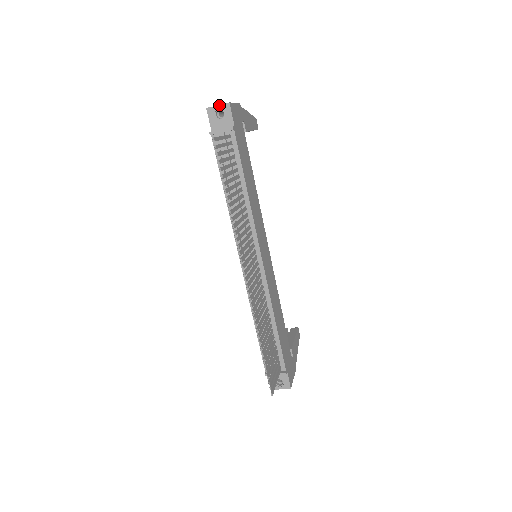
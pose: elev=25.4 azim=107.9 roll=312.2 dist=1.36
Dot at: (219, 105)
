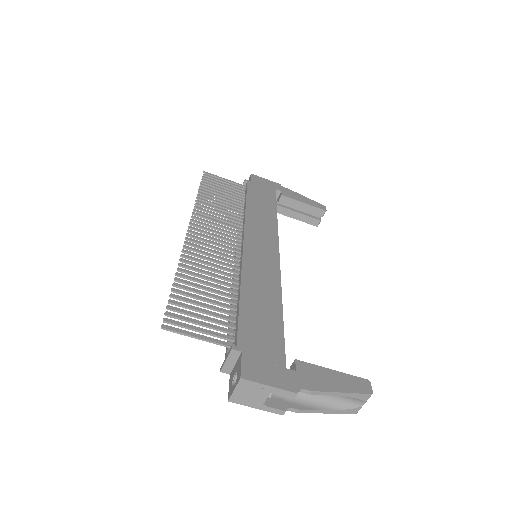
Dot at: occluded
